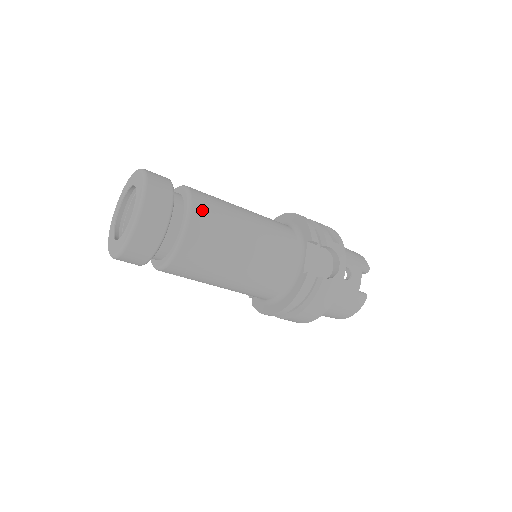
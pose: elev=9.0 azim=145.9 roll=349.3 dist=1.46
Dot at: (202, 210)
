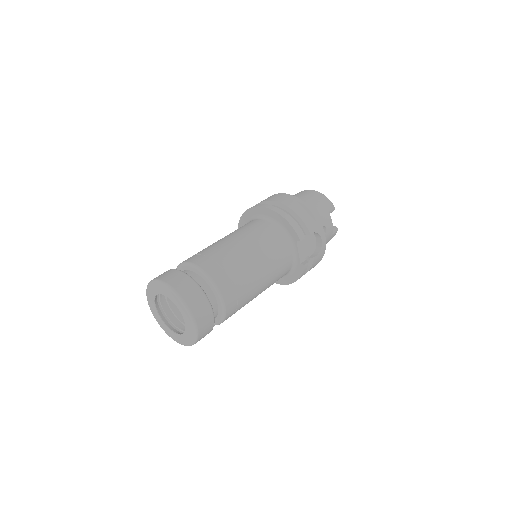
Dot at: (227, 288)
